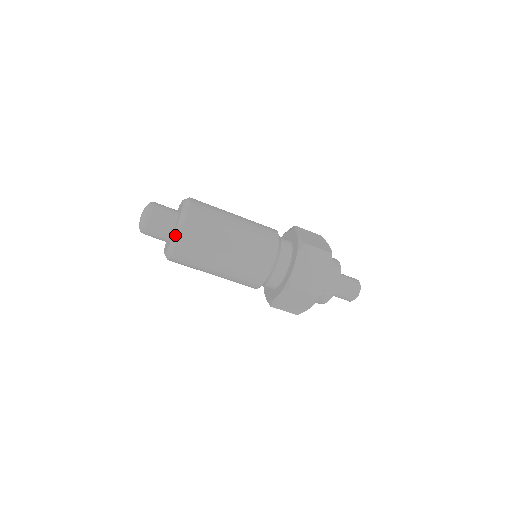
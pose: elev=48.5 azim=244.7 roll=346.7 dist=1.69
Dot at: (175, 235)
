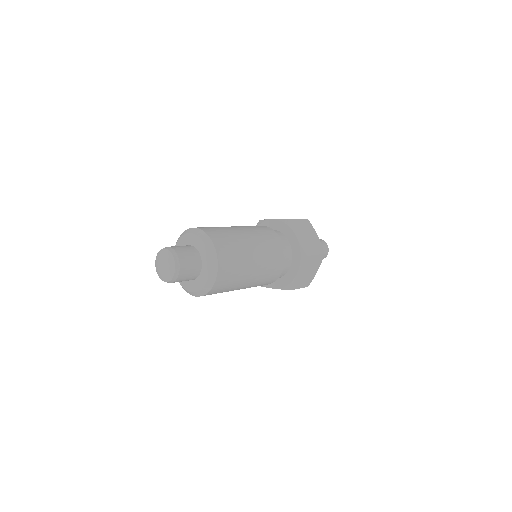
Dot at: (205, 289)
